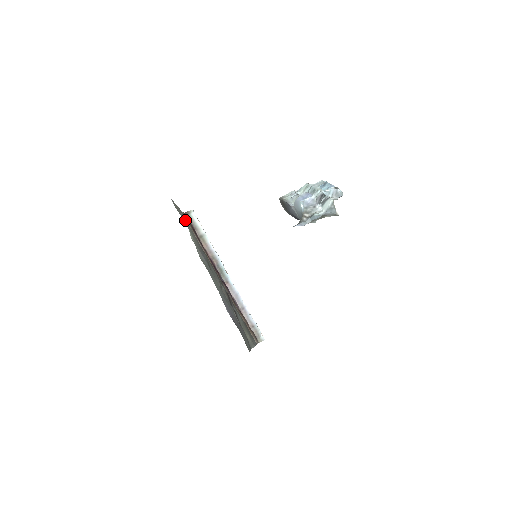
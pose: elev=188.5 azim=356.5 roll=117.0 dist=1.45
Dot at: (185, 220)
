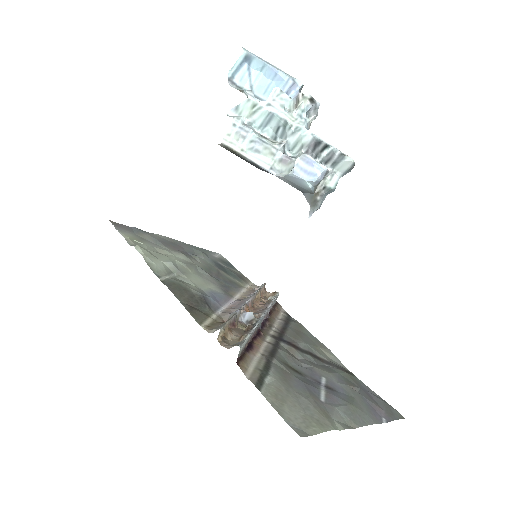
Dot at: (274, 390)
